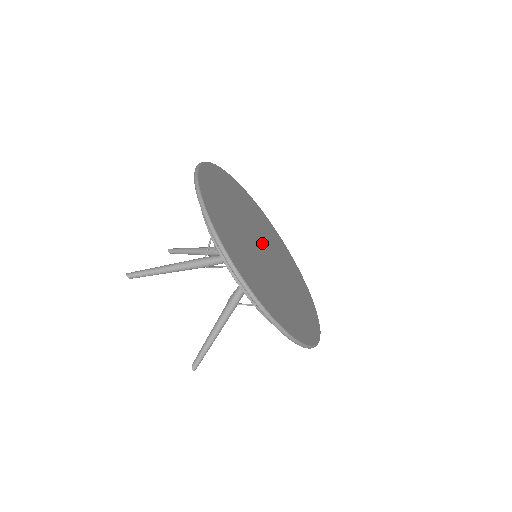
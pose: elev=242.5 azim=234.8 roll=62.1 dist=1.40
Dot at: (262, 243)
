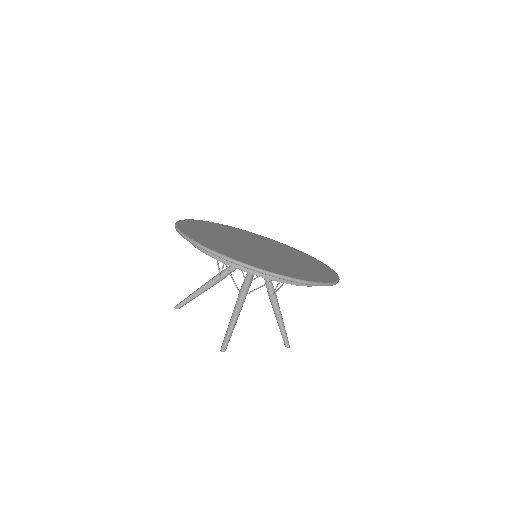
Dot at: (261, 247)
